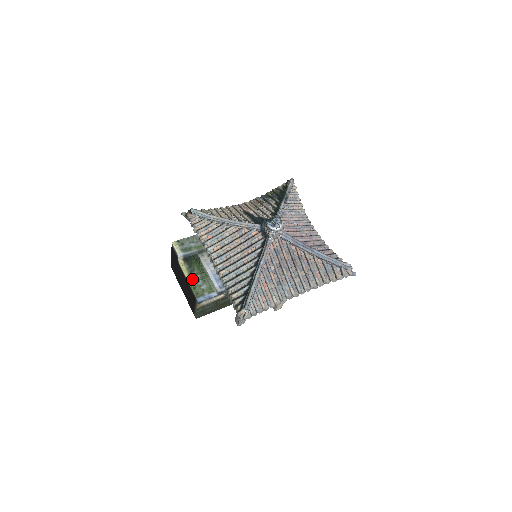
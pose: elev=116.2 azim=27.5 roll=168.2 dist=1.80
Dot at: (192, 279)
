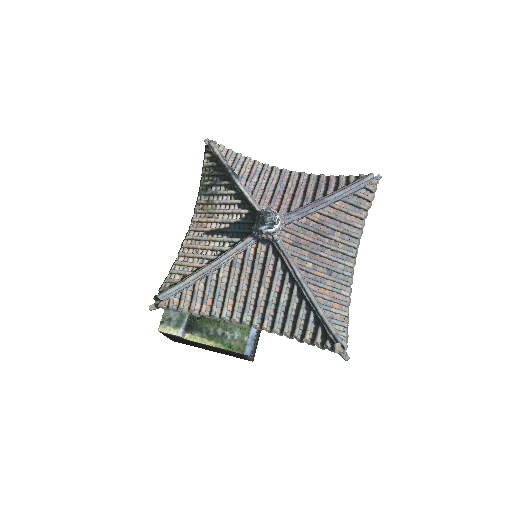
Dot at: (217, 341)
